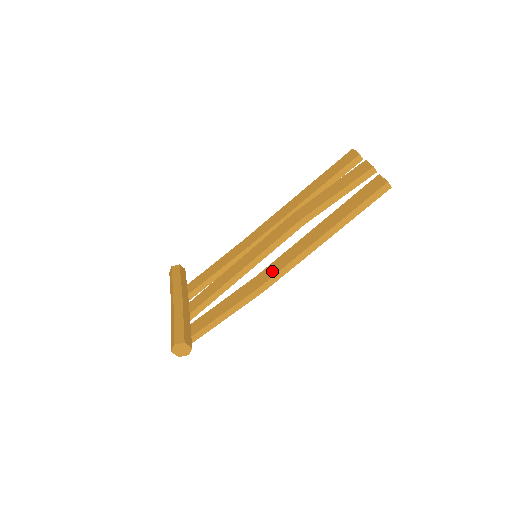
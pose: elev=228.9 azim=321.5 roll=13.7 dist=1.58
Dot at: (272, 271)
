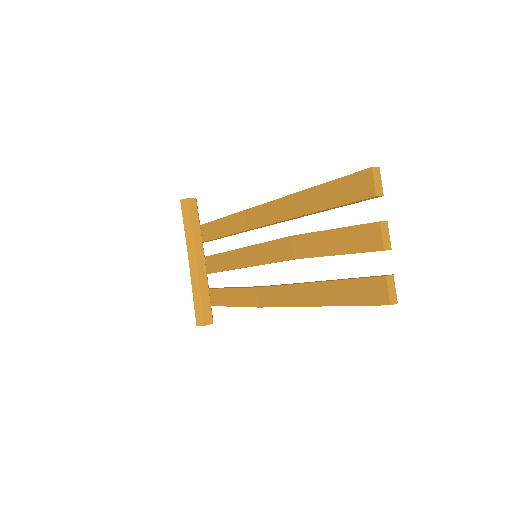
Dot at: (269, 300)
